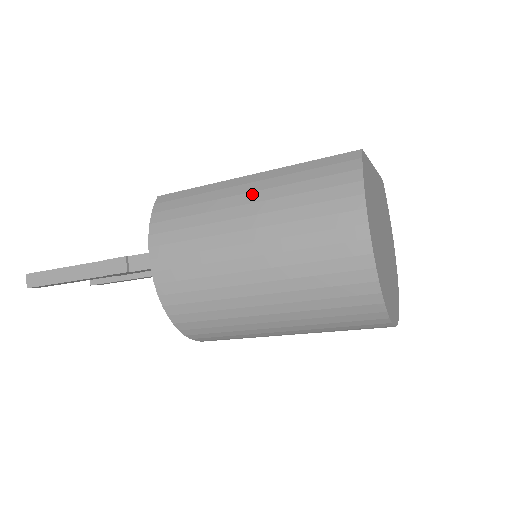
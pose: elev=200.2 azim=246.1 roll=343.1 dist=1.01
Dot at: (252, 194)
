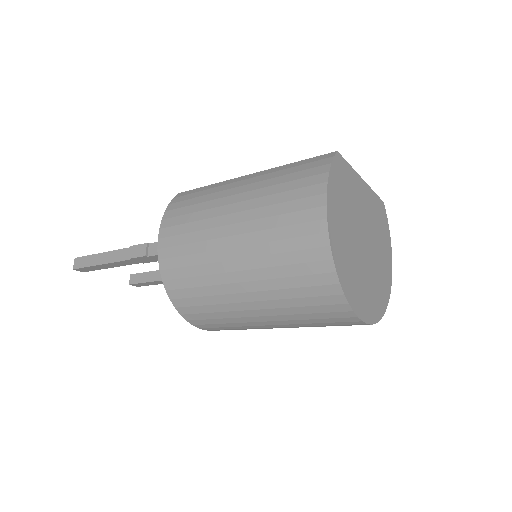
Dot at: (244, 186)
